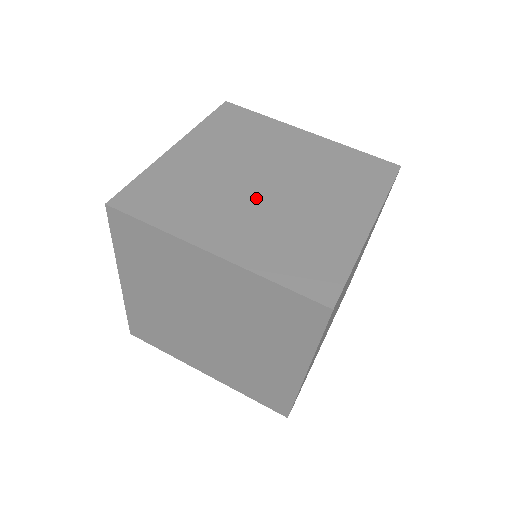
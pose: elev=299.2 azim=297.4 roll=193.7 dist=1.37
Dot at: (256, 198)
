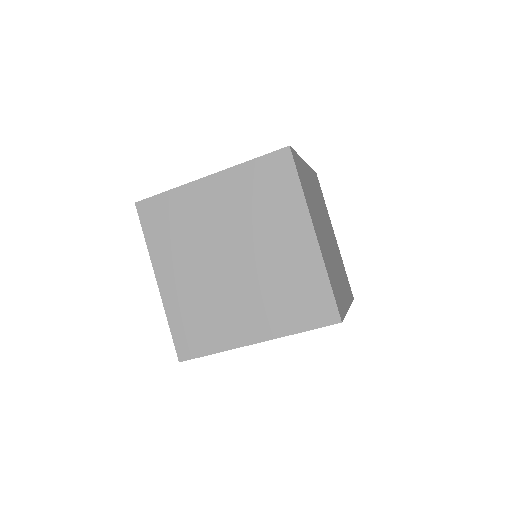
Dot at: (213, 265)
